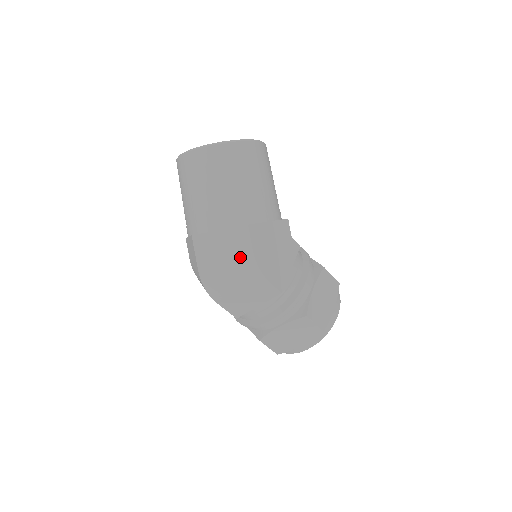
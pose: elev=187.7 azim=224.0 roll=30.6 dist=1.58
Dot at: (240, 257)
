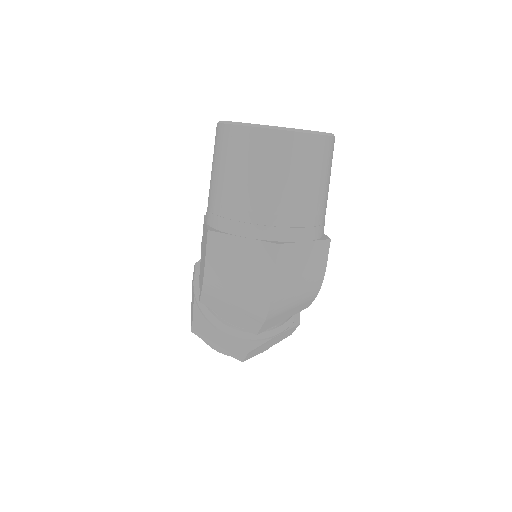
Dot at: (314, 274)
